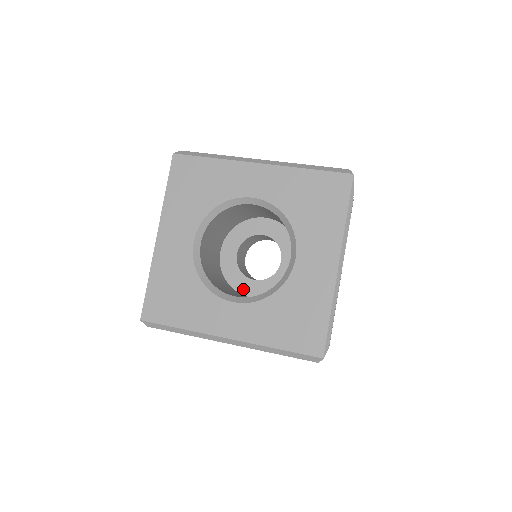
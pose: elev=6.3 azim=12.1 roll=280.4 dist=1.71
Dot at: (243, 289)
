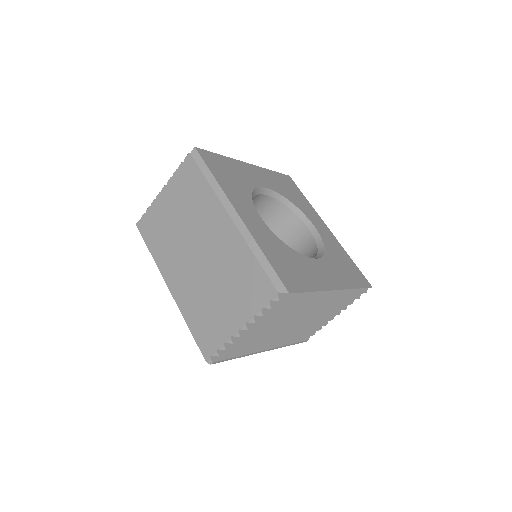
Dot at: occluded
